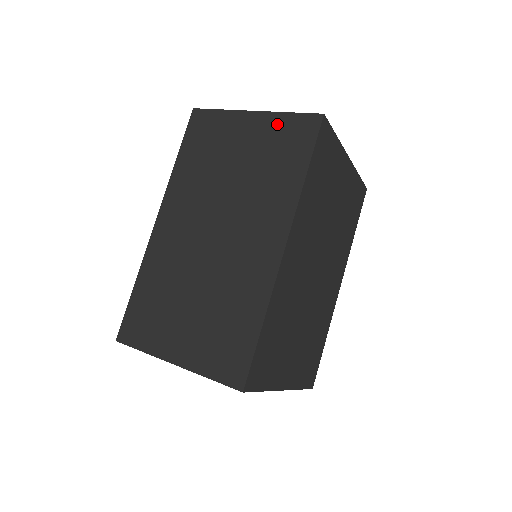
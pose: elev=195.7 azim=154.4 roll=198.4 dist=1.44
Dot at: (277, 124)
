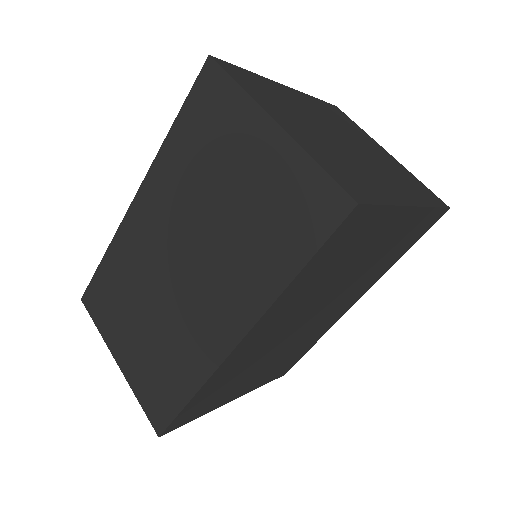
Dot at: (294, 170)
